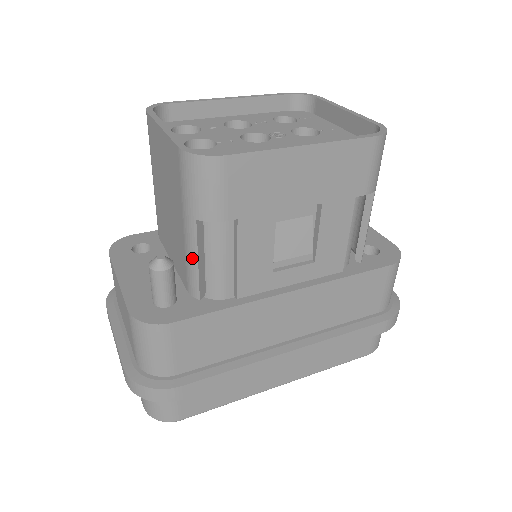
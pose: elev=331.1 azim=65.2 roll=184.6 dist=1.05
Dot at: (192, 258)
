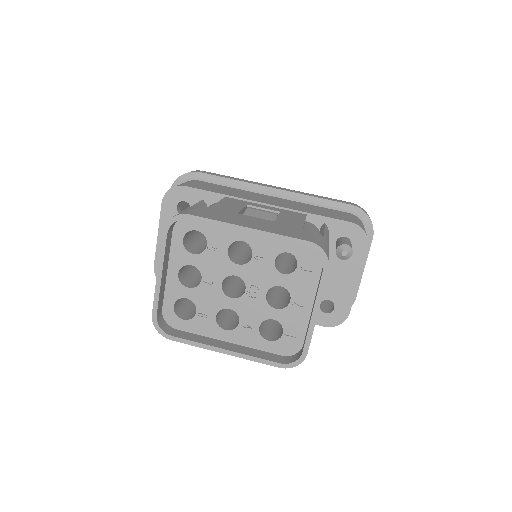
Dot at: occluded
